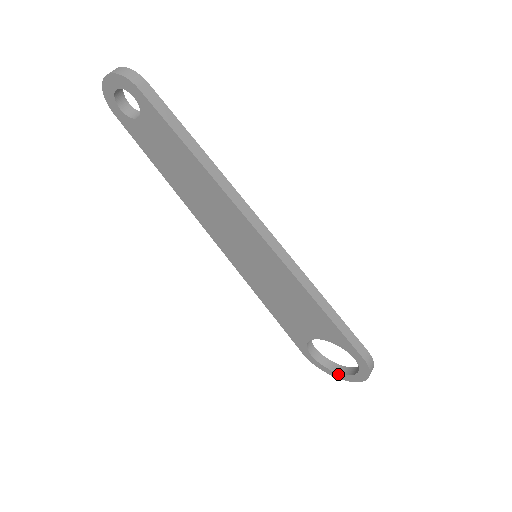
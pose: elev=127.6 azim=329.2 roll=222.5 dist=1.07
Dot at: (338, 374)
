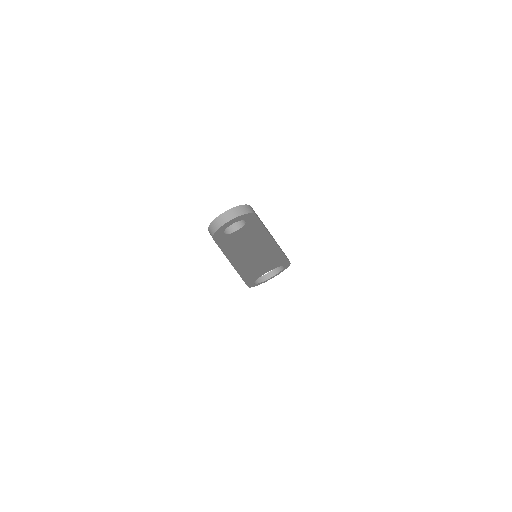
Dot at: (265, 281)
